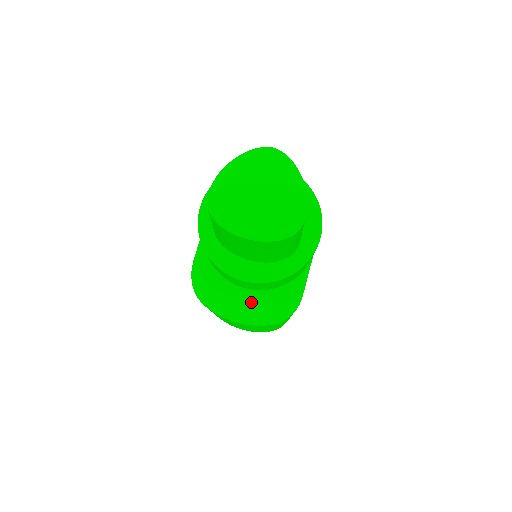
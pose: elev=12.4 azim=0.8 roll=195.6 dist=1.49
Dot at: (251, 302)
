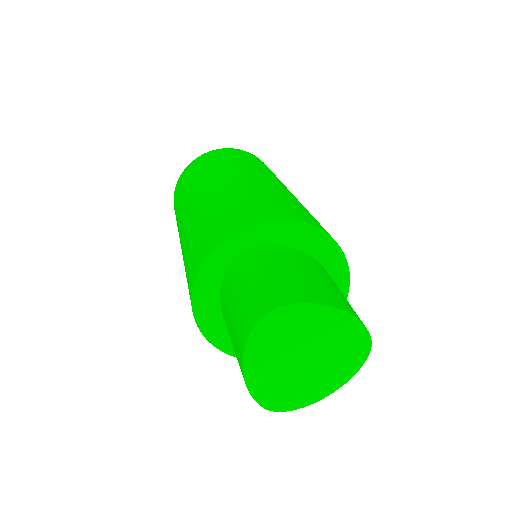
Dot at: occluded
